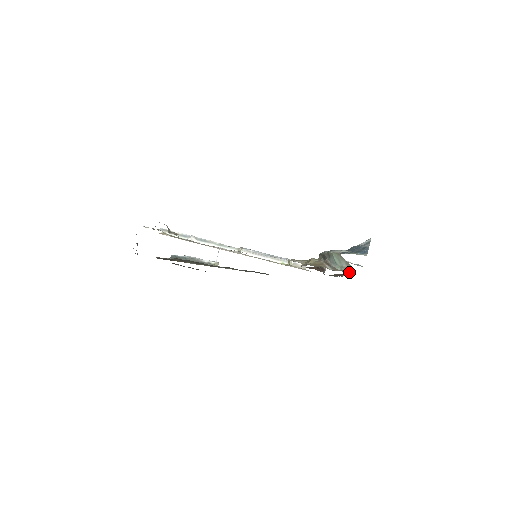
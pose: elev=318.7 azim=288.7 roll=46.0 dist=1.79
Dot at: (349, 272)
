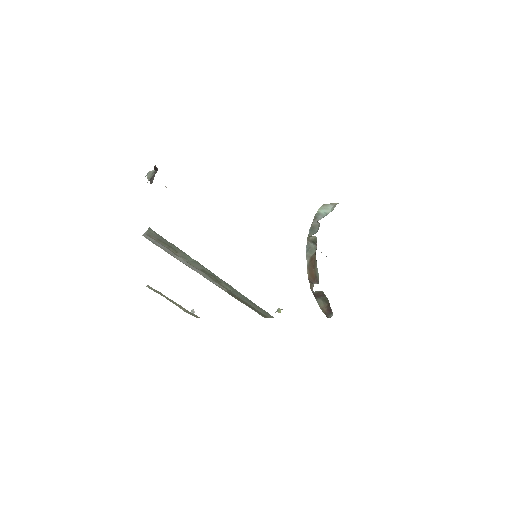
Dot at: occluded
